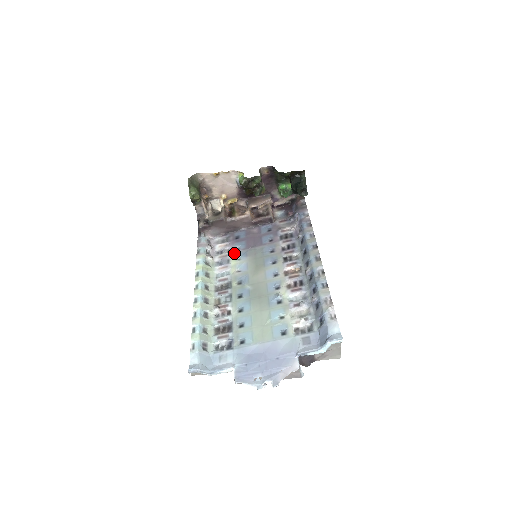
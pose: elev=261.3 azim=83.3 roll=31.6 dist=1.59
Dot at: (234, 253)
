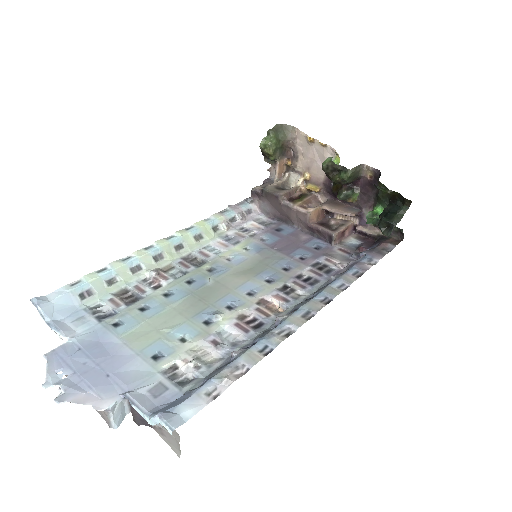
Dot at: (252, 240)
